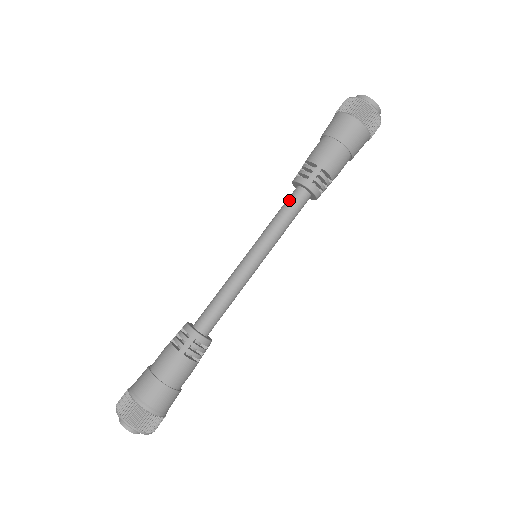
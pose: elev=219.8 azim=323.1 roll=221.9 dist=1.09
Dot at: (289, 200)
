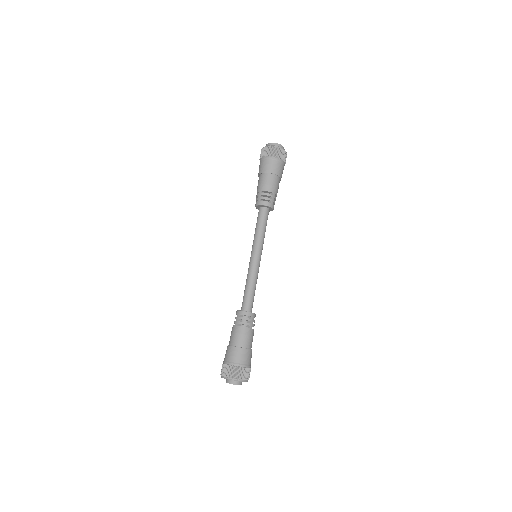
Dot at: (257, 218)
